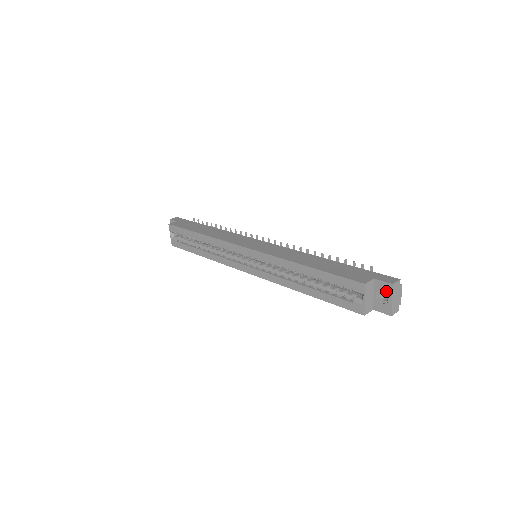
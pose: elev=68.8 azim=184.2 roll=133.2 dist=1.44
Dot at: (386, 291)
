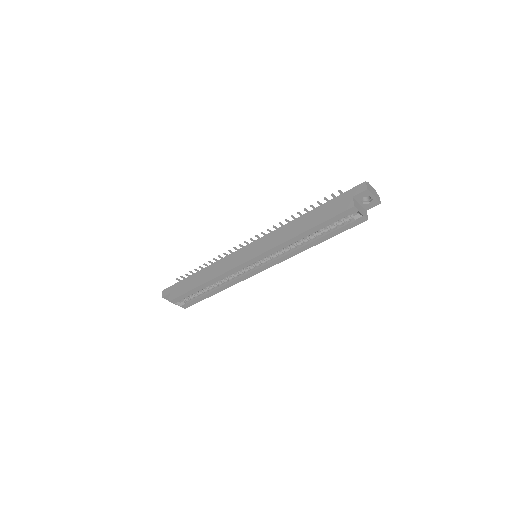
Dot at: (366, 196)
